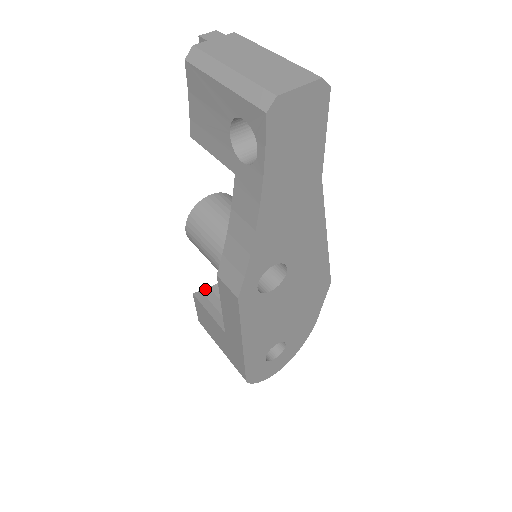
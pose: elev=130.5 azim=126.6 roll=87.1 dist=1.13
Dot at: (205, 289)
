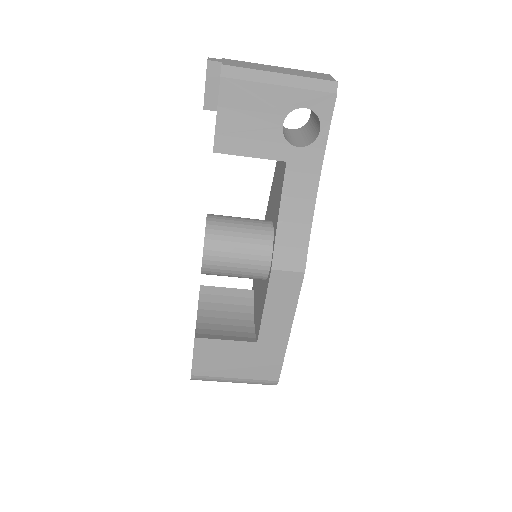
Dot at: (195, 331)
